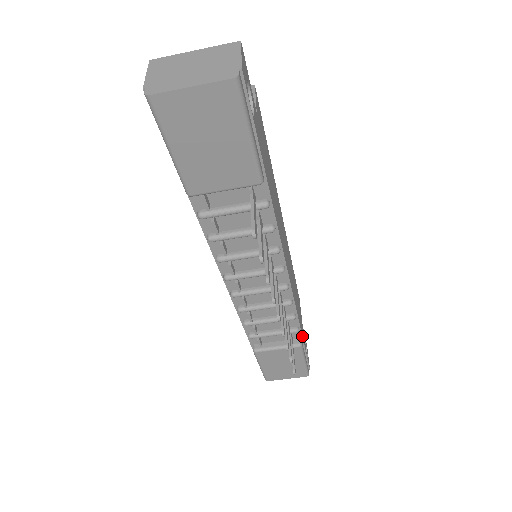
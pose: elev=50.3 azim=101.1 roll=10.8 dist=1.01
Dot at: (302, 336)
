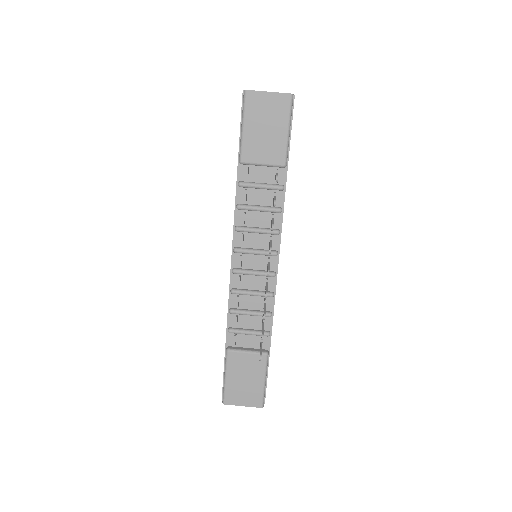
Dot at: occluded
